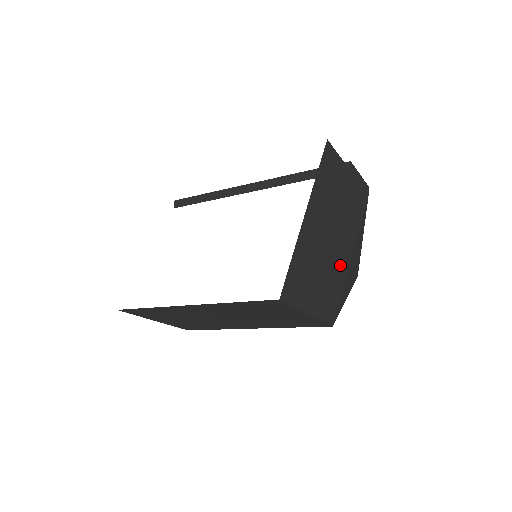
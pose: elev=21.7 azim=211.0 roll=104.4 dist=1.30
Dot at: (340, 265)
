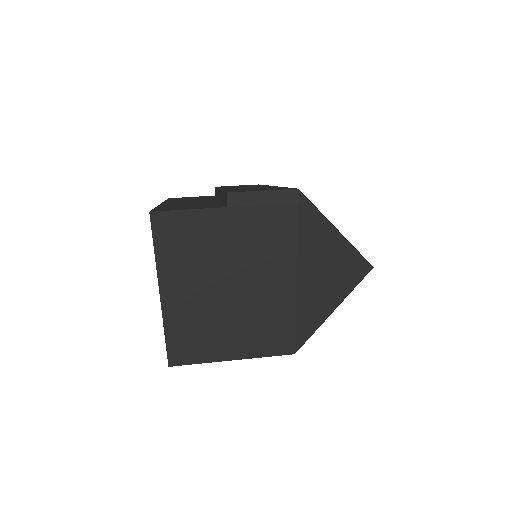
Dot at: (272, 300)
